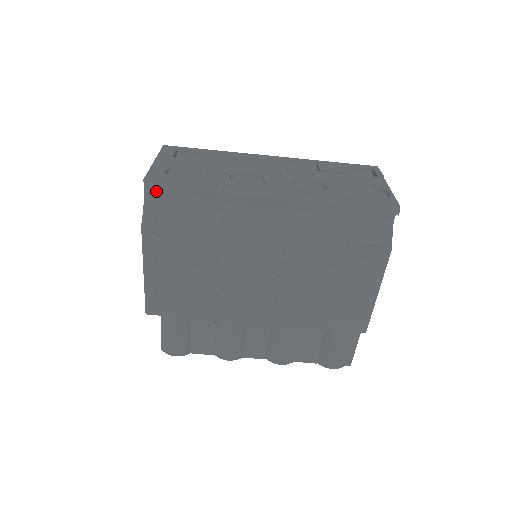
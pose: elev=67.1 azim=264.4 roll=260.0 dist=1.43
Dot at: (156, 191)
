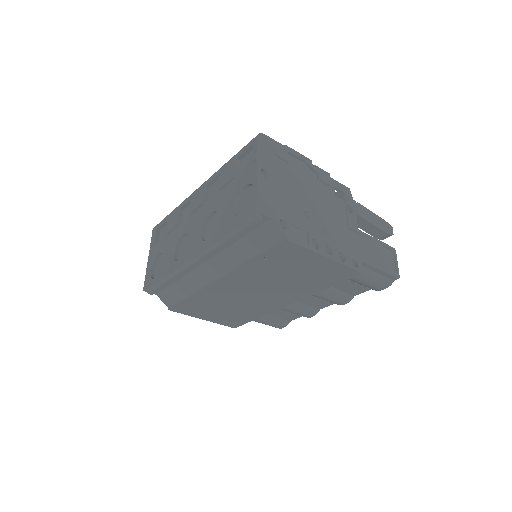
Dot at: occluded
